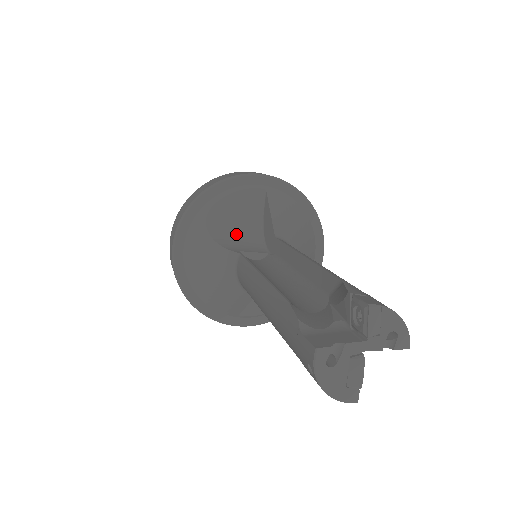
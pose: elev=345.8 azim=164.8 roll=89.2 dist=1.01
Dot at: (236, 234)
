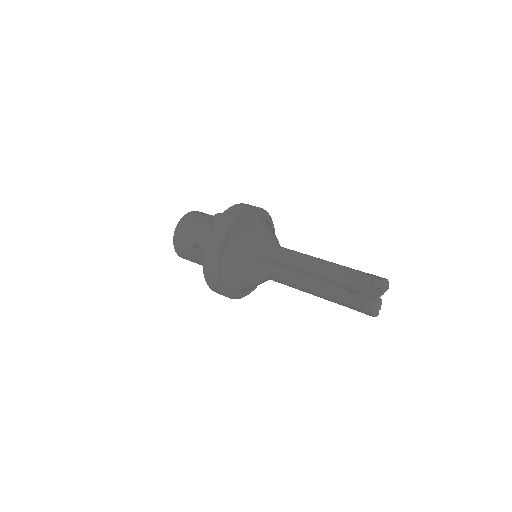
Dot at: (249, 249)
